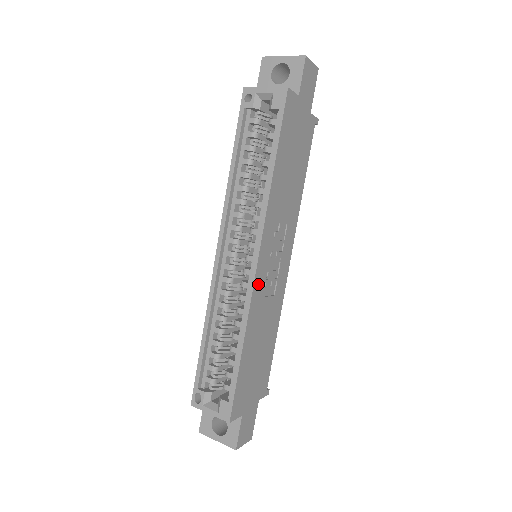
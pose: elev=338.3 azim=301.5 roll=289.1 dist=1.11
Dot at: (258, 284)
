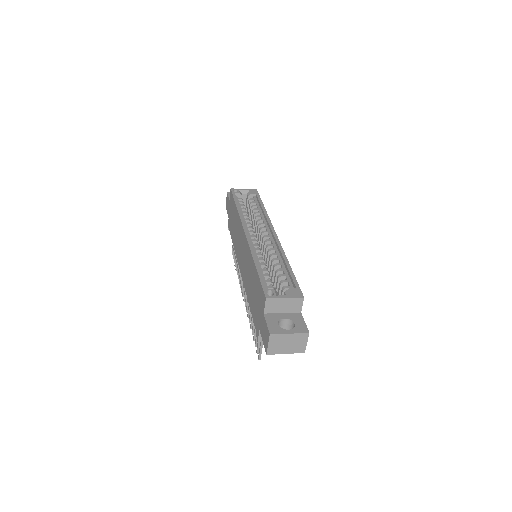
Dot at: occluded
